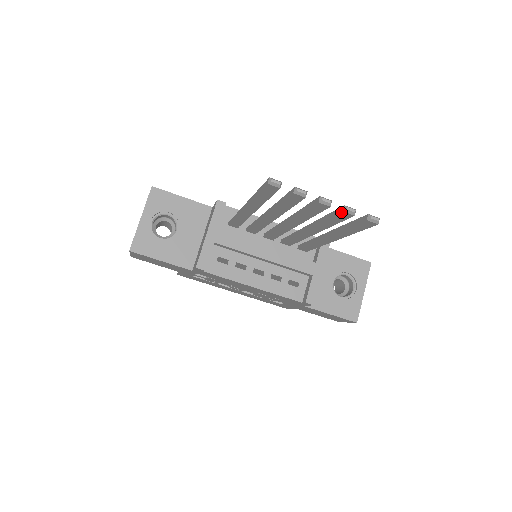
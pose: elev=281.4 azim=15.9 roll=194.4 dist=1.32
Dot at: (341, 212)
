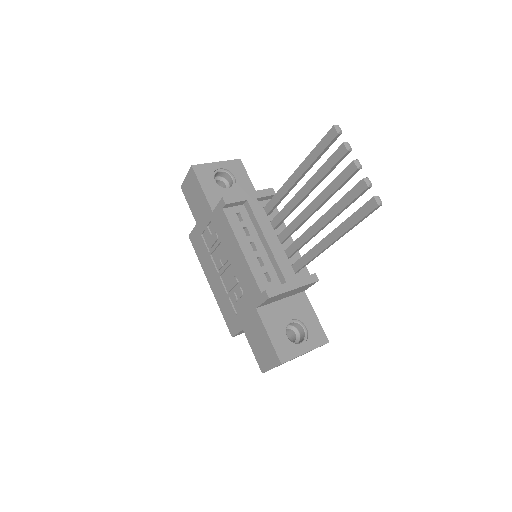
Dot at: (361, 180)
